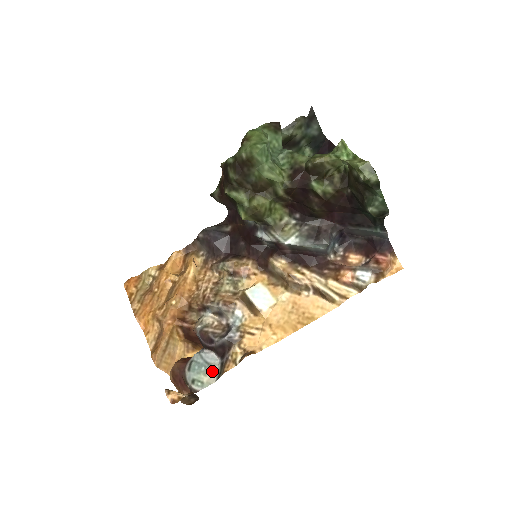
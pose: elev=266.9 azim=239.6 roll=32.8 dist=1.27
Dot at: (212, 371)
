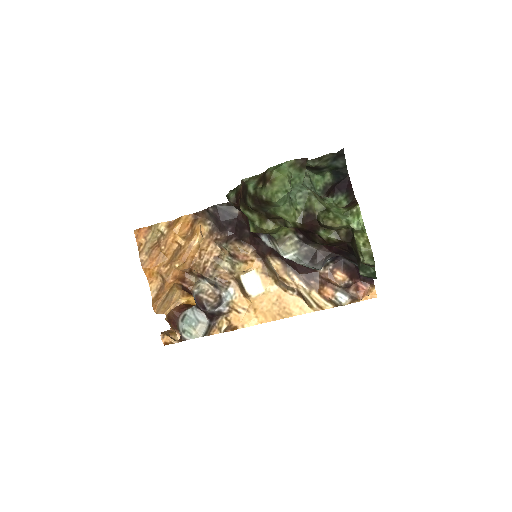
Dot at: (200, 328)
